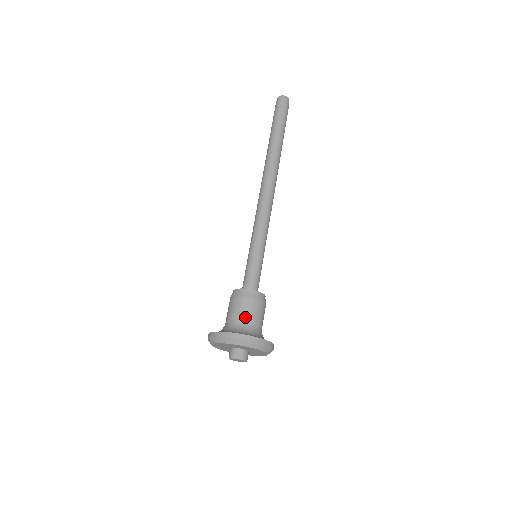
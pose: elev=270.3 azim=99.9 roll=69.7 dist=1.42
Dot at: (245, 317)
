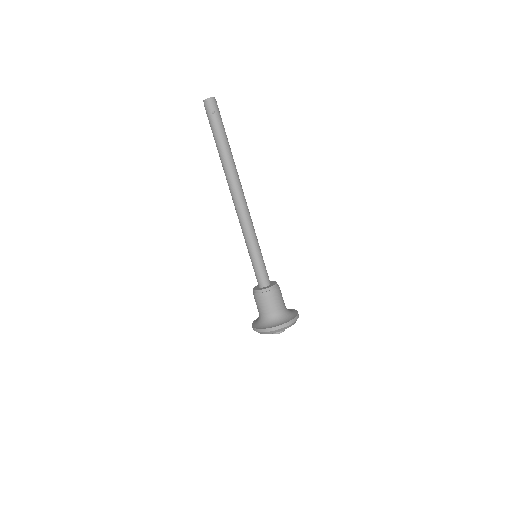
Dot at: (272, 309)
